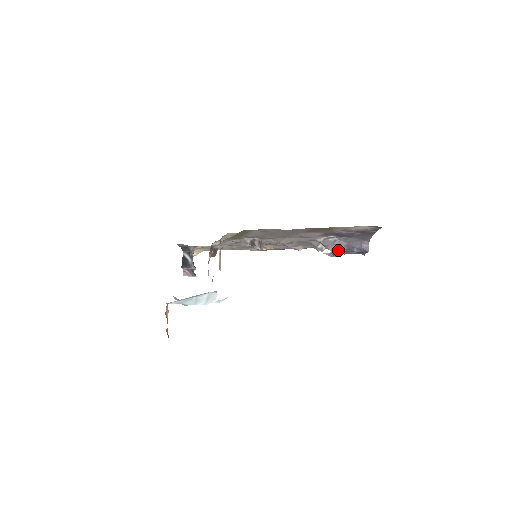
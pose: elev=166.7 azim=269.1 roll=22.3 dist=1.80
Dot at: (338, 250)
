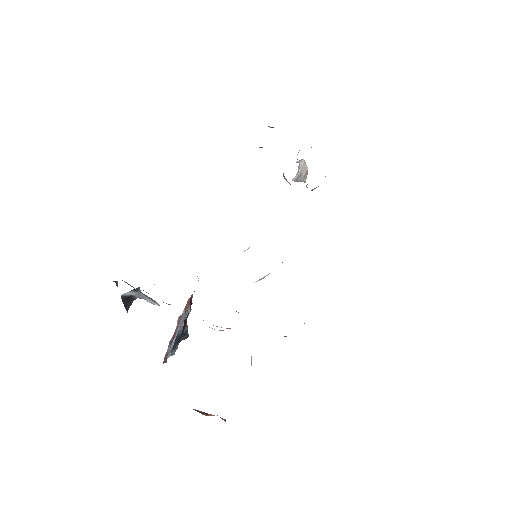
Dot at: occluded
